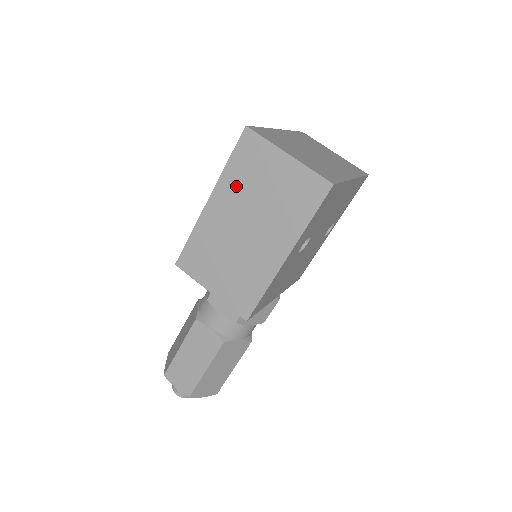
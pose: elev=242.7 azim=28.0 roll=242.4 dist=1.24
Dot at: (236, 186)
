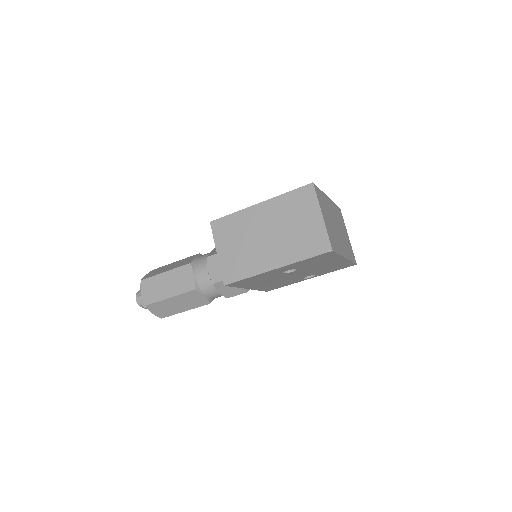
Dot at: (281, 209)
